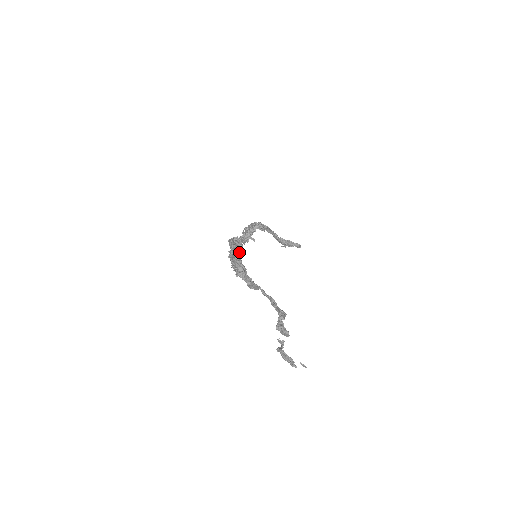
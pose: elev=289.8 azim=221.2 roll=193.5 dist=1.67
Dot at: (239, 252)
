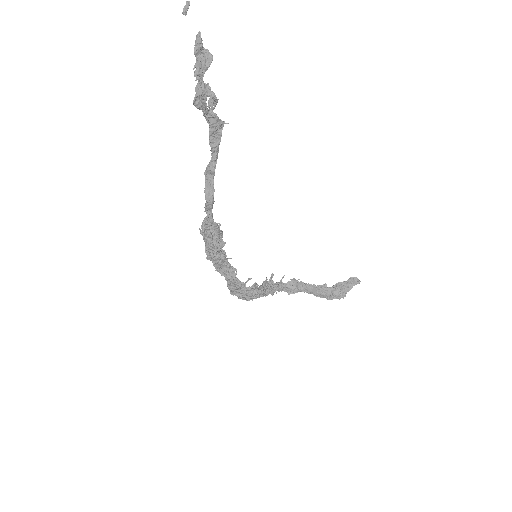
Dot at: (232, 267)
